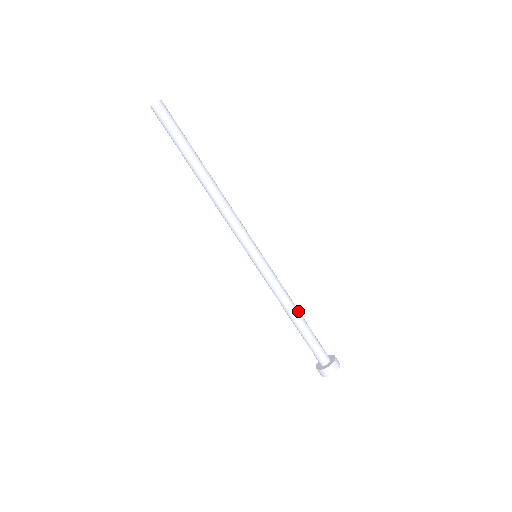
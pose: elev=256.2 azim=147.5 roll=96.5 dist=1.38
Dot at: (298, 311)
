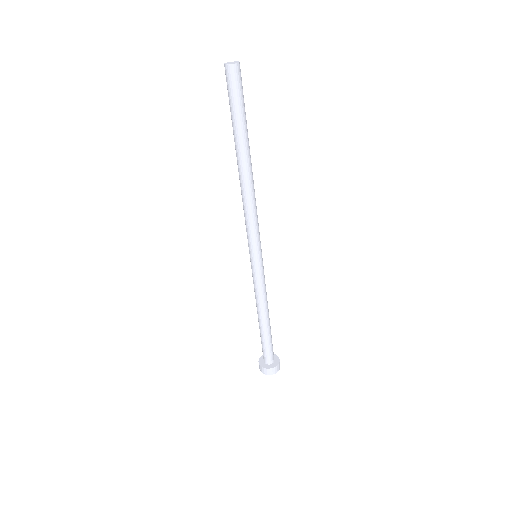
Dot at: (267, 317)
